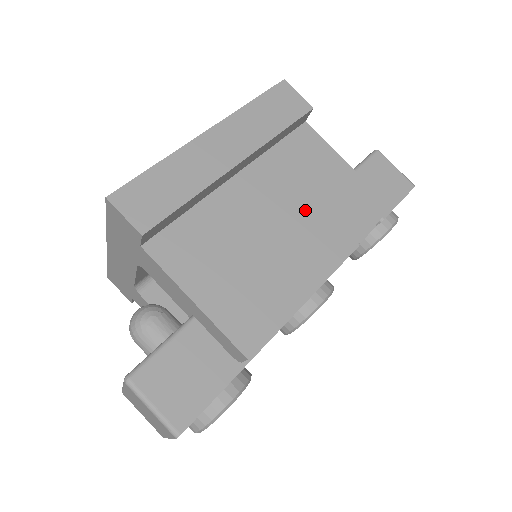
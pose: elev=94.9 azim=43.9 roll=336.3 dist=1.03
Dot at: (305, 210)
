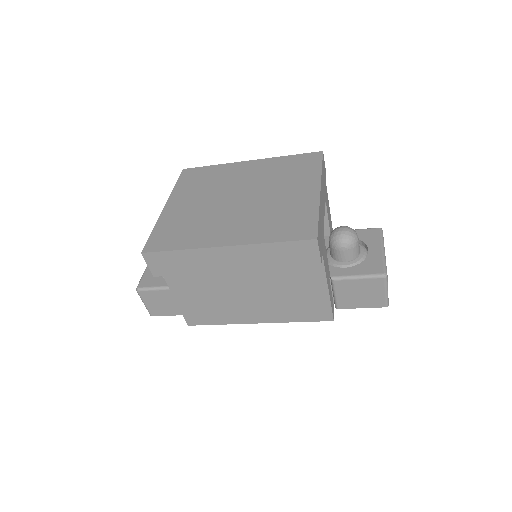
Dot at: (271, 296)
